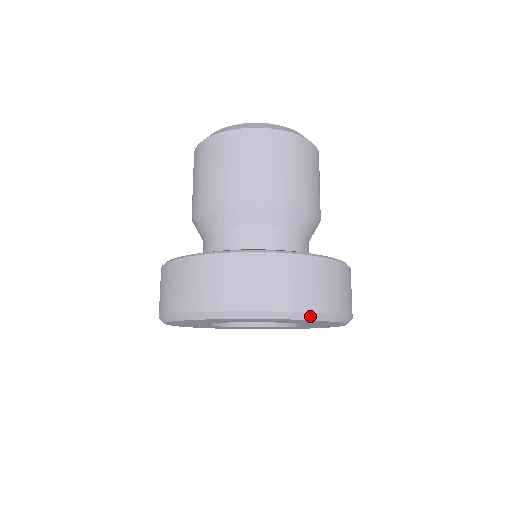
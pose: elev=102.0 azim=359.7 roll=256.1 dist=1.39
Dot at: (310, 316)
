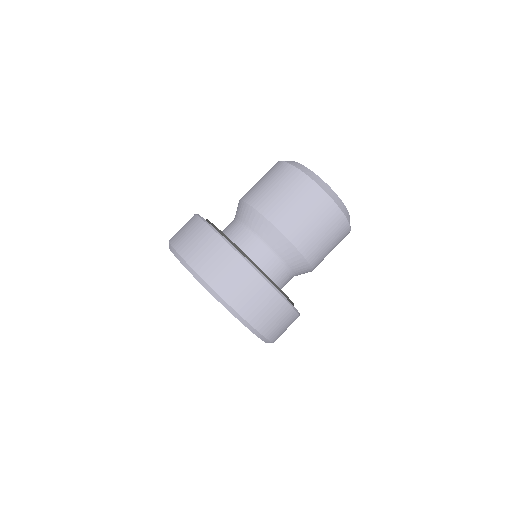
Dot at: (211, 290)
